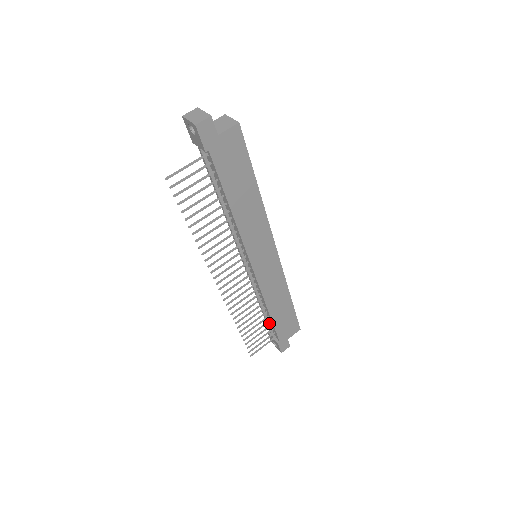
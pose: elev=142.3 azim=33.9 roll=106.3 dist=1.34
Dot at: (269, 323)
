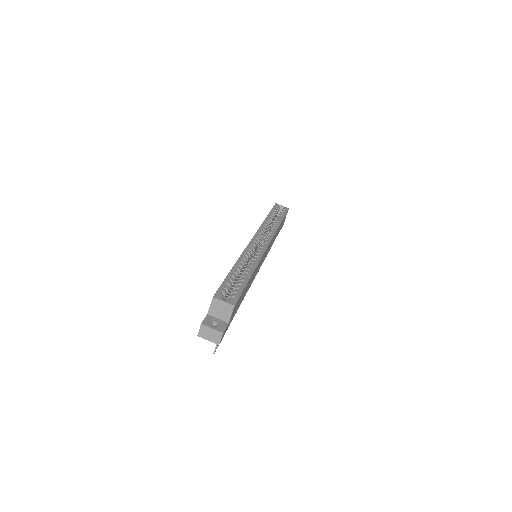
Dot at: occluded
